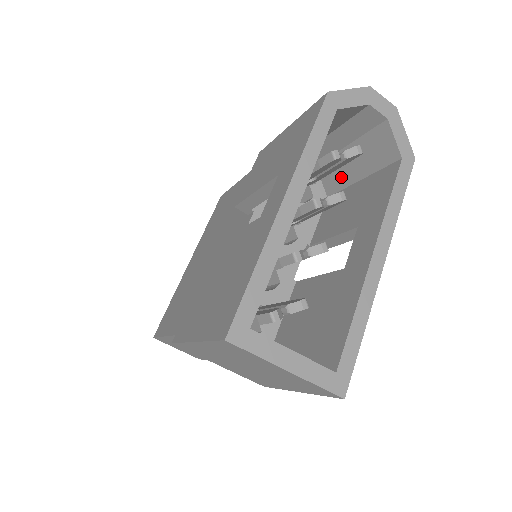
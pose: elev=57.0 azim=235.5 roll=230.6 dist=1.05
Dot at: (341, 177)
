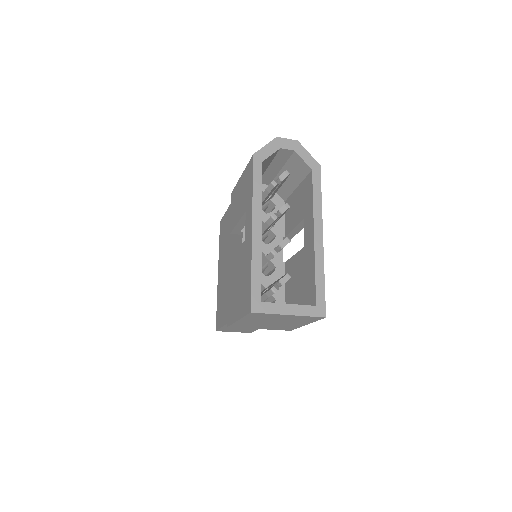
Dot at: (286, 188)
